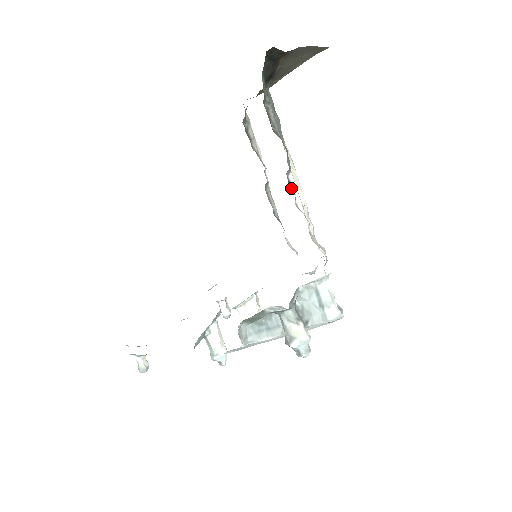
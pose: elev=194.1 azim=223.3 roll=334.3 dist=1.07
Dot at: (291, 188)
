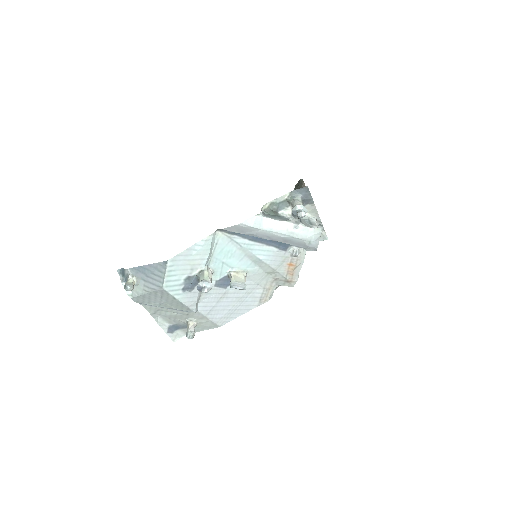
Dot at: occluded
